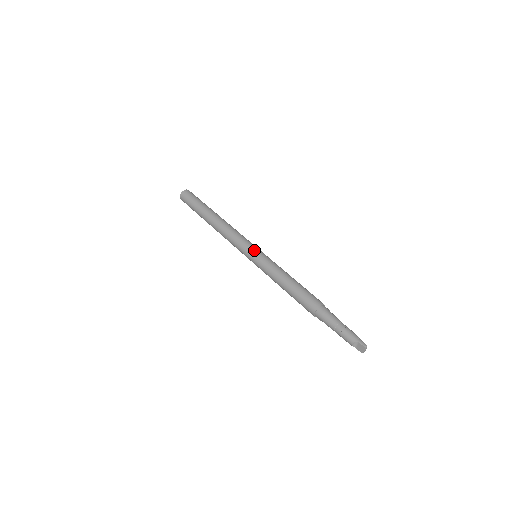
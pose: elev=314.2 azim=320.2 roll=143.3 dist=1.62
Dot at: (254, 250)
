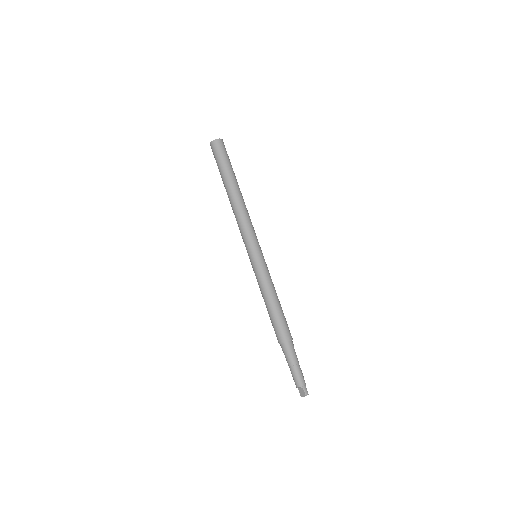
Dot at: (257, 252)
